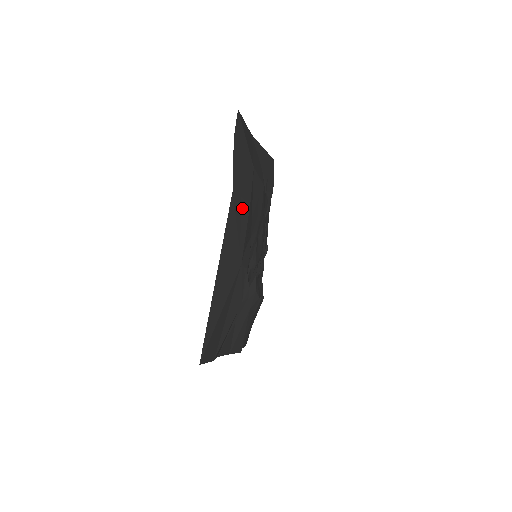
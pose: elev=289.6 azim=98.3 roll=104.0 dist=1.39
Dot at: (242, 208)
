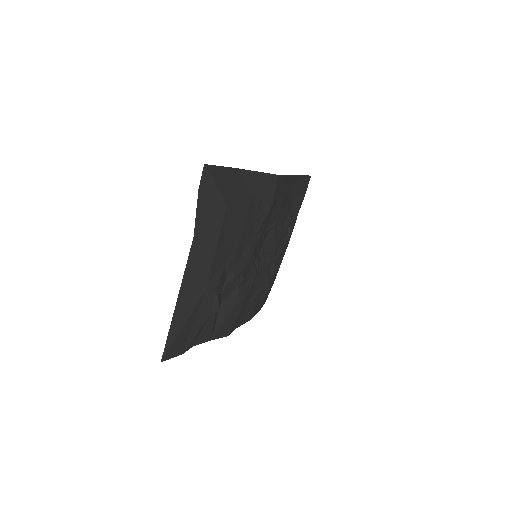
Dot at: (207, 246)
